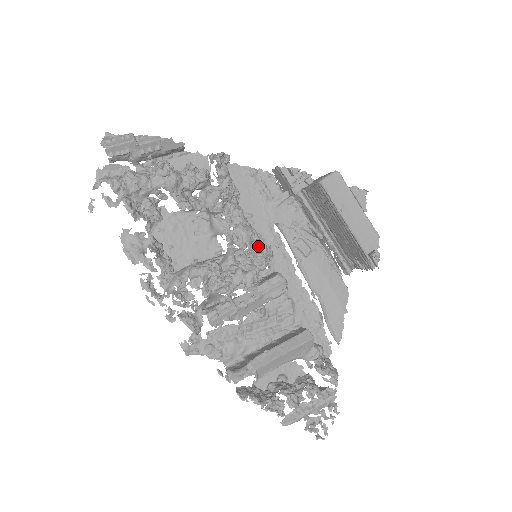
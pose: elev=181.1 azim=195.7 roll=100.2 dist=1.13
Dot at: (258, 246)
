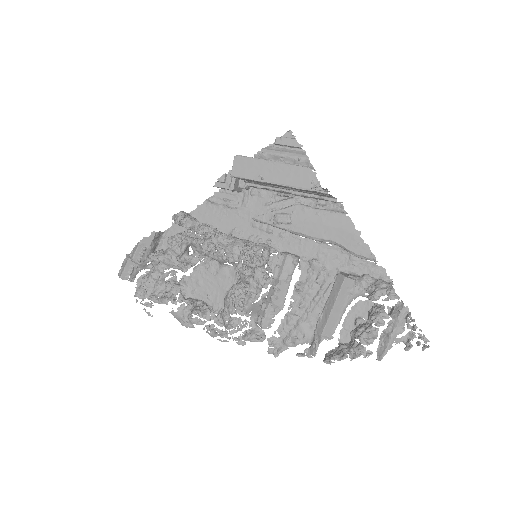
Dot at: occluded
